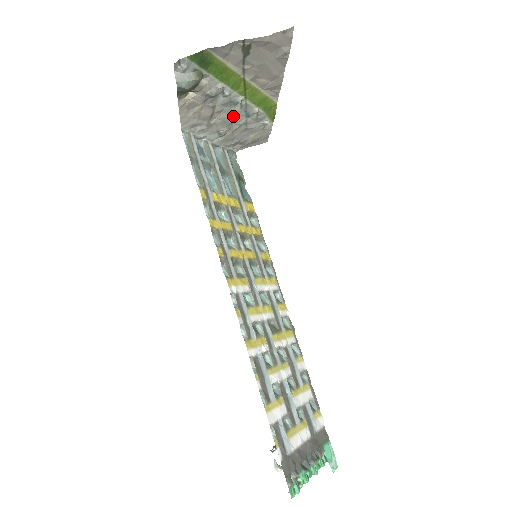
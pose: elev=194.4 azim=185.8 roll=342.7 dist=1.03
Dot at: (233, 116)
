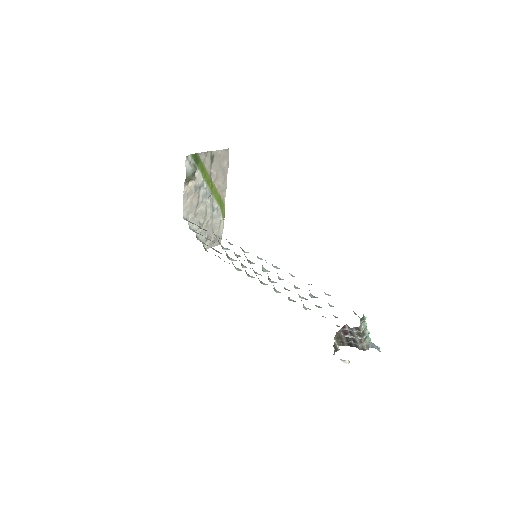
Dot at: (207, 208)
